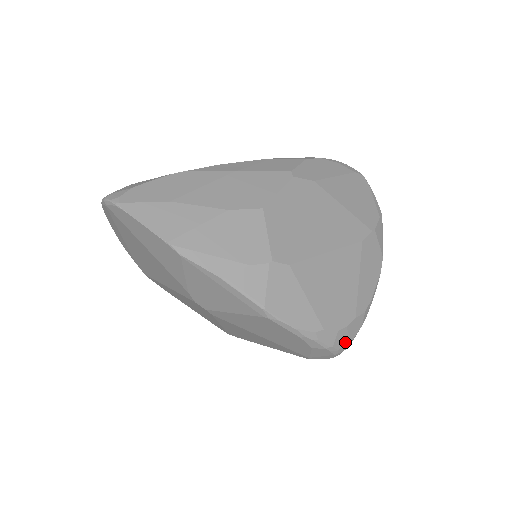
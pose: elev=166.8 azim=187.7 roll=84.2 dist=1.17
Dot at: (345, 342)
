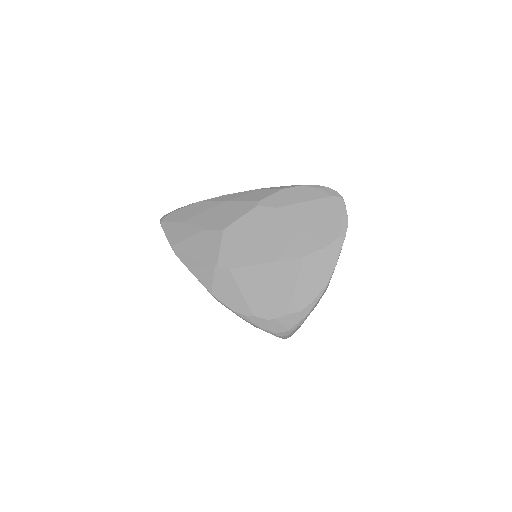
Dot at: (281, 329)
